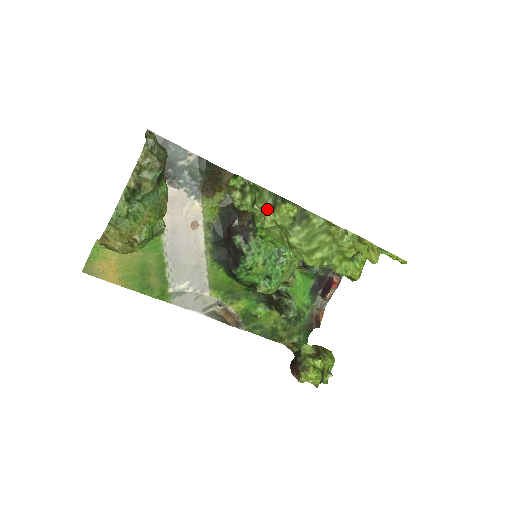
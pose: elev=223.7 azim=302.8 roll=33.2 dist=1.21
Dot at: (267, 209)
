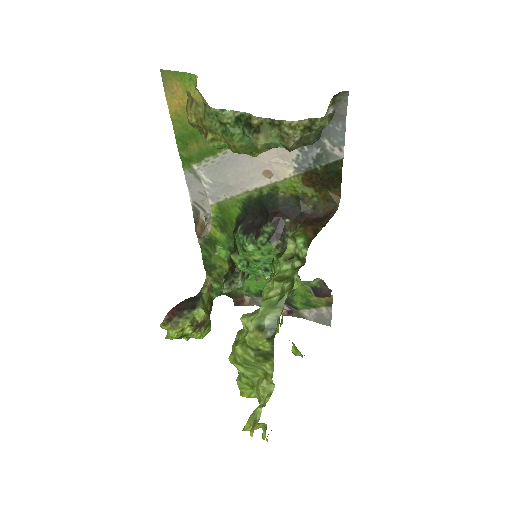
Dot at: (258, 321)
